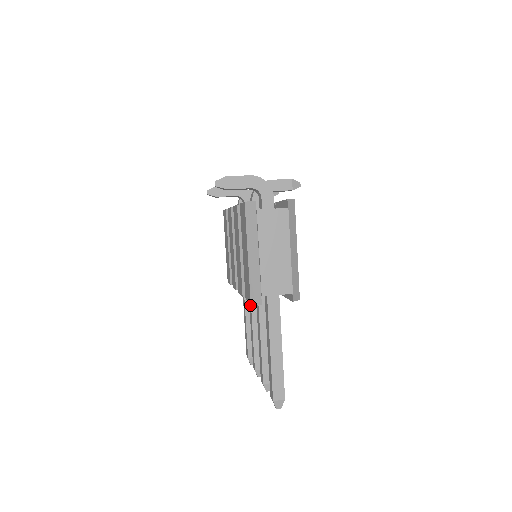
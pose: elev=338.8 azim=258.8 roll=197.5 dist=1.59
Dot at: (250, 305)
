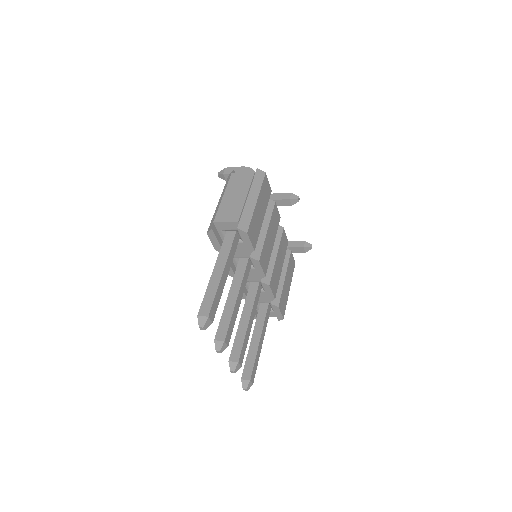
Dot at: (245, 305)
